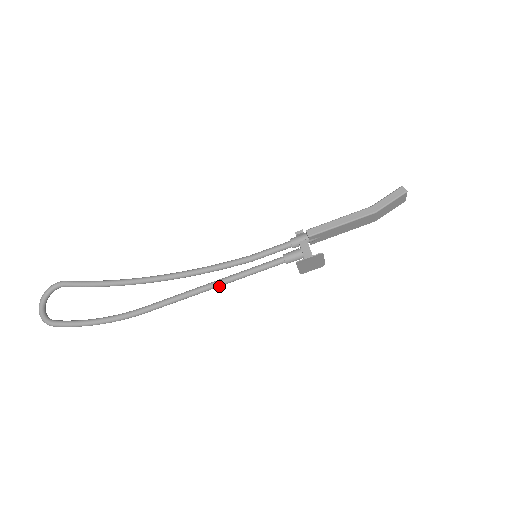
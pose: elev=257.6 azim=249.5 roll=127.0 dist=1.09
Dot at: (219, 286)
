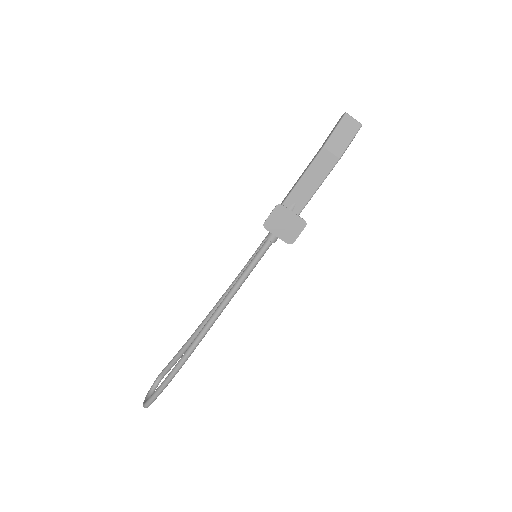
Dot at: (231, 296)
